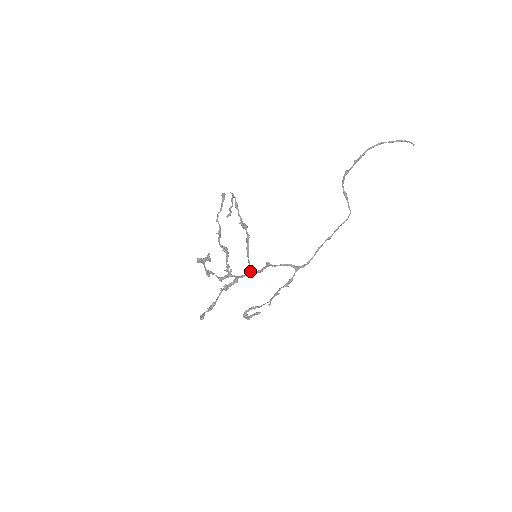
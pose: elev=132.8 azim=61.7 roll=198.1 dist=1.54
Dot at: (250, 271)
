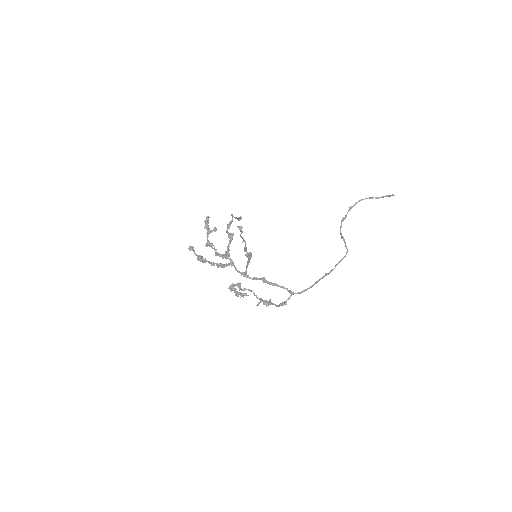
Dot at: (245, 275)
